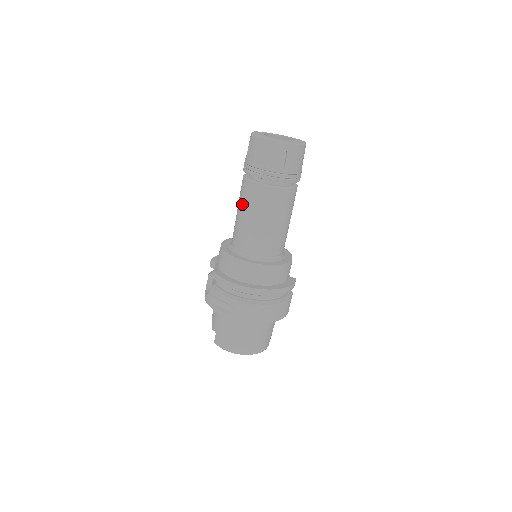
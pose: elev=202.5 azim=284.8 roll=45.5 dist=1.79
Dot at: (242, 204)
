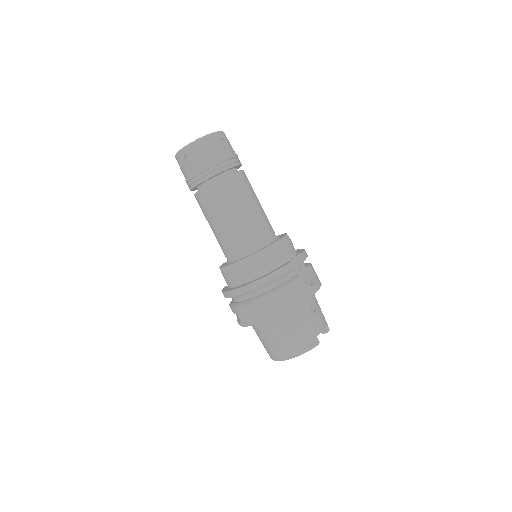
Dot at: occluded
